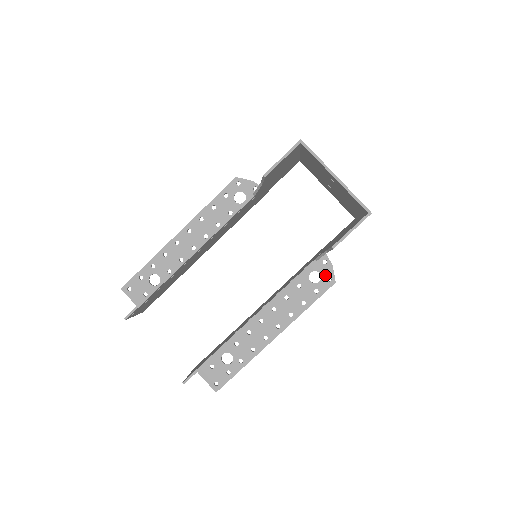
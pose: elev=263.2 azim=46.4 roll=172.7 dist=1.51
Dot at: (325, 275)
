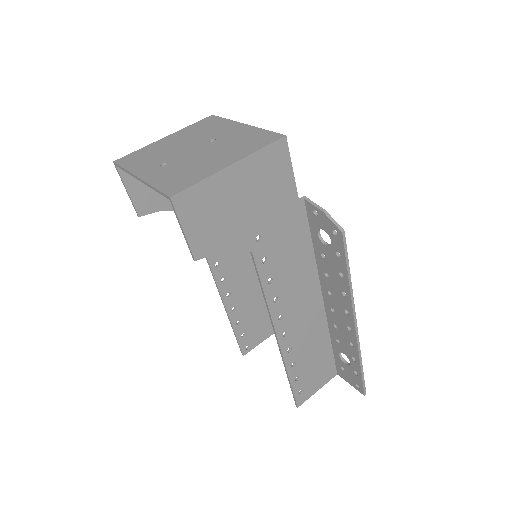
Dot at: (328, 229)
